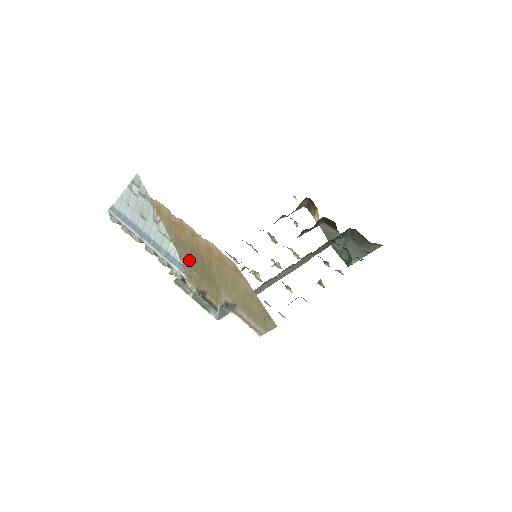
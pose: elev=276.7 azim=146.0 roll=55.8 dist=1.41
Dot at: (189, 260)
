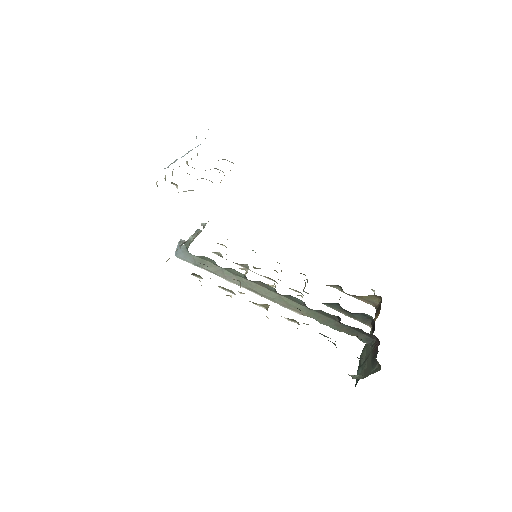
Dot at: occluded
